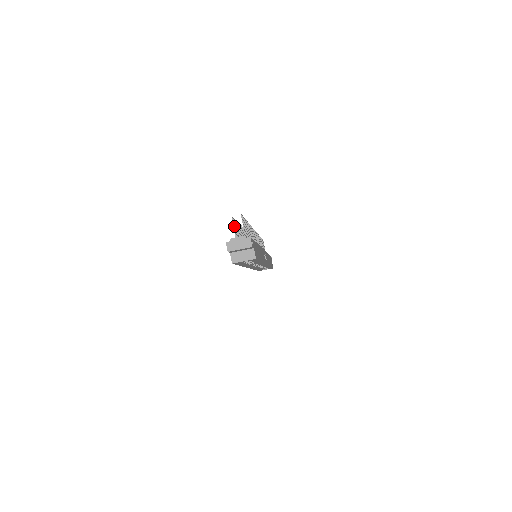
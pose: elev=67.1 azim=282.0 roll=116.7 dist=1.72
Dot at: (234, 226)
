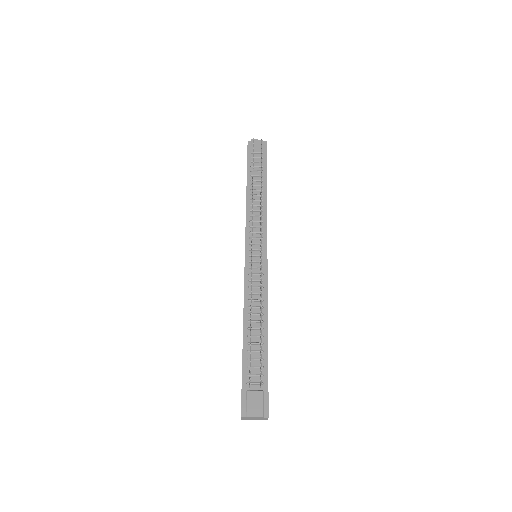
Dot at: occluded
